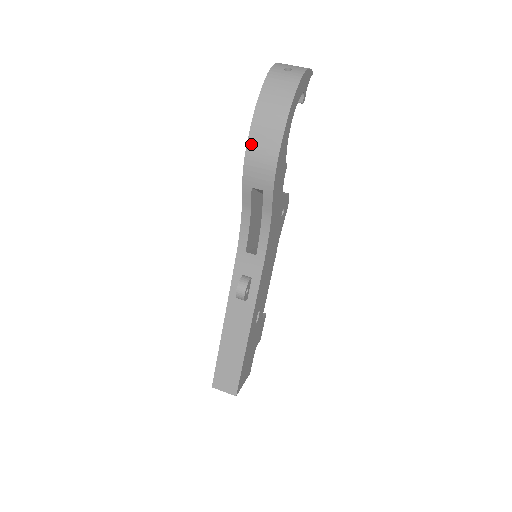
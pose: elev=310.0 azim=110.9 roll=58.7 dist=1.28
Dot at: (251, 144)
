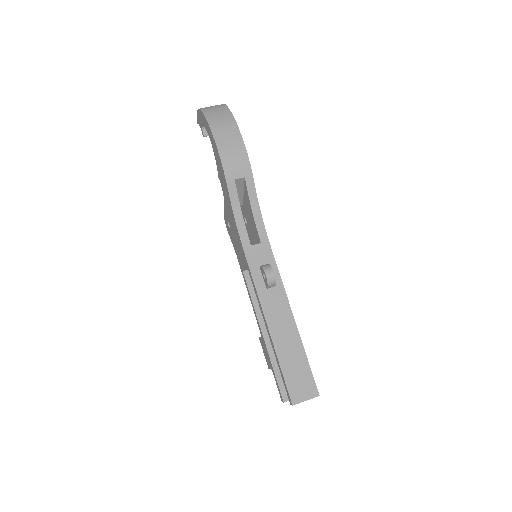
Dot at: (220, 145)
